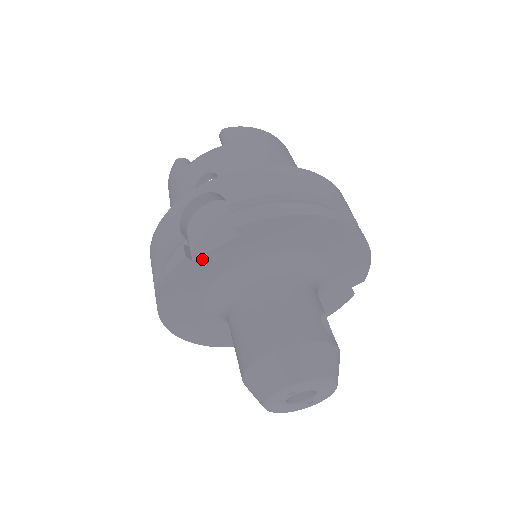
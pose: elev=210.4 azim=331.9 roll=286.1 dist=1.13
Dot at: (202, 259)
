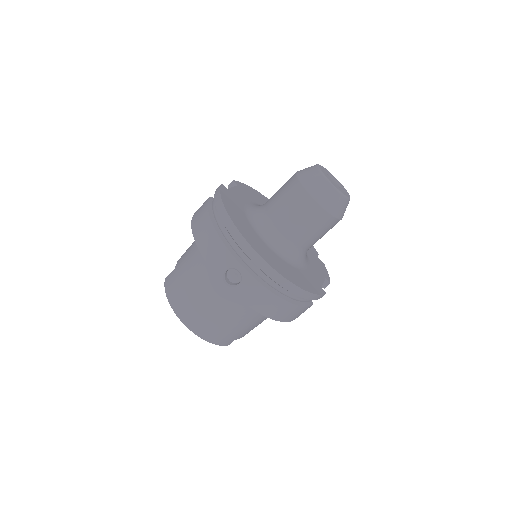
Dot at: (230, 190)
